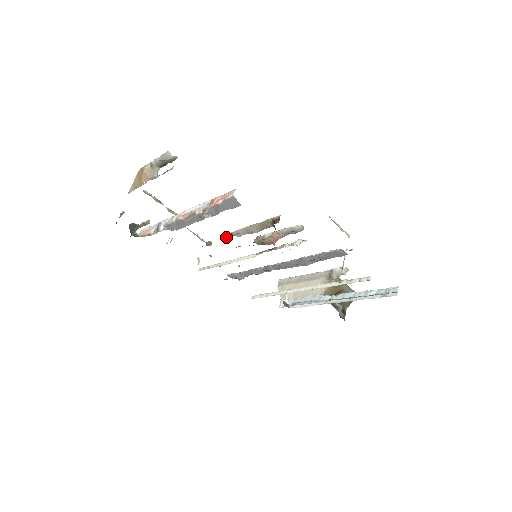
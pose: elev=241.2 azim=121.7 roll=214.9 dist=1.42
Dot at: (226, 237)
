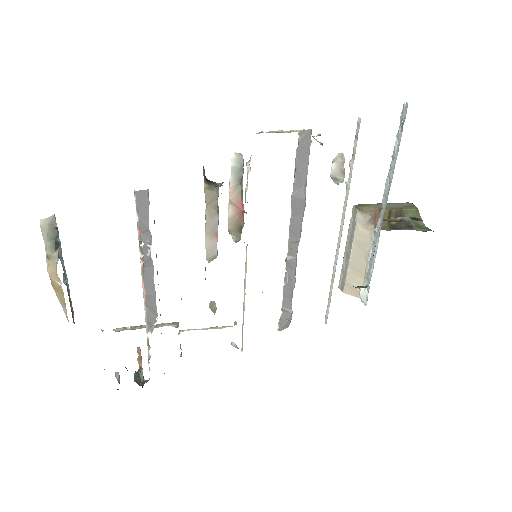
Dot at: occluded
